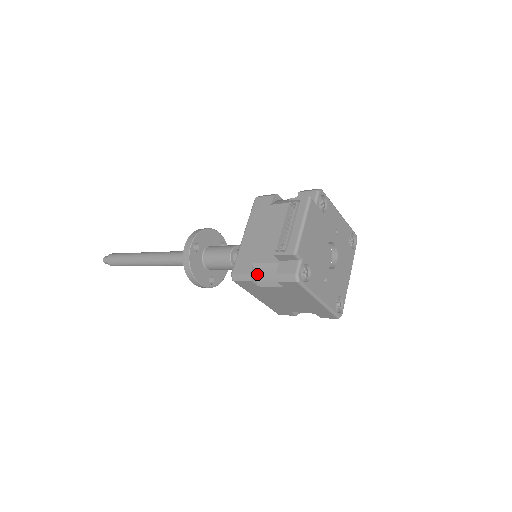
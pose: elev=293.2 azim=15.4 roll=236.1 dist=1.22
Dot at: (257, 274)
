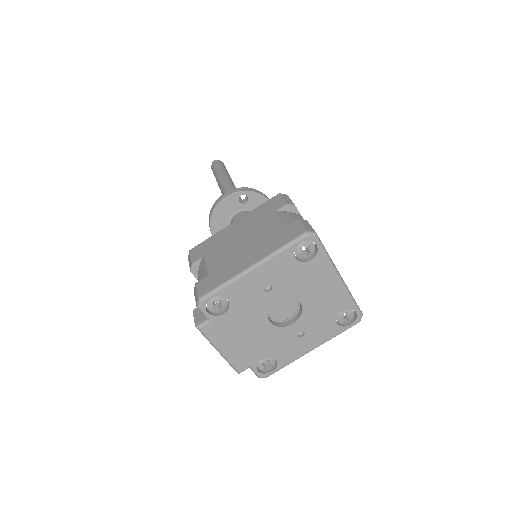
Dot at: occluded
